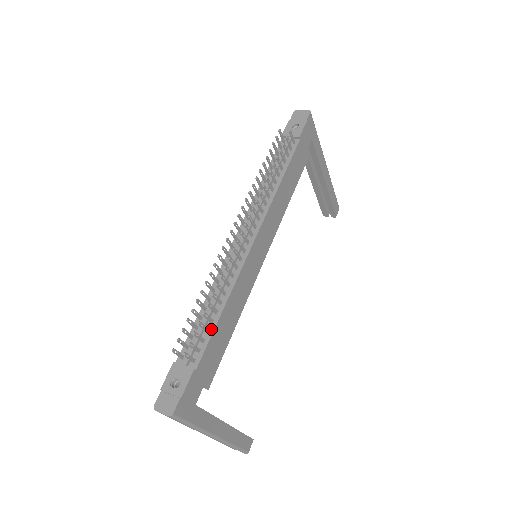
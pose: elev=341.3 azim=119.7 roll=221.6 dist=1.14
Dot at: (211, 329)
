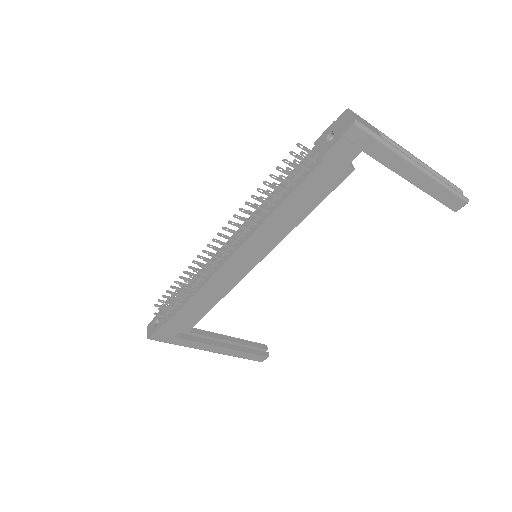
Dot at: (183, 304)
